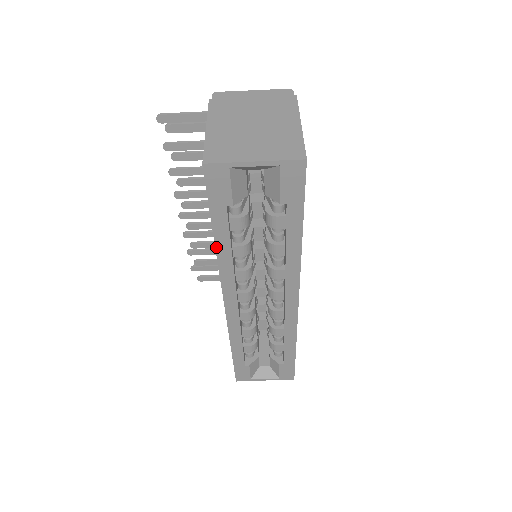
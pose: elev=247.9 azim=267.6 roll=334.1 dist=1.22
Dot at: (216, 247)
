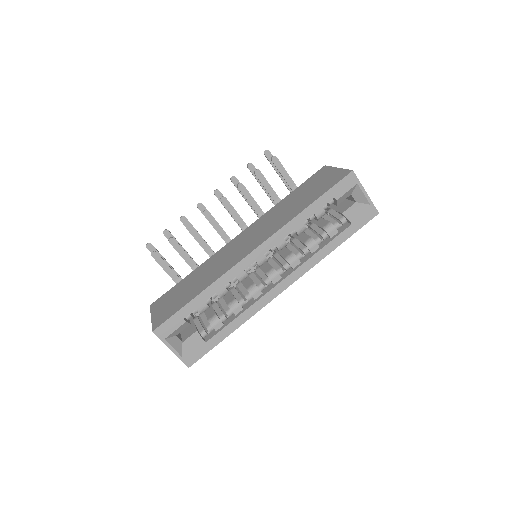
Dot at: (303, 211)
